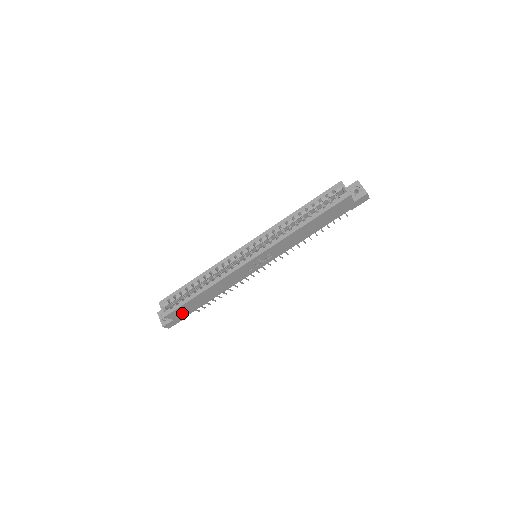
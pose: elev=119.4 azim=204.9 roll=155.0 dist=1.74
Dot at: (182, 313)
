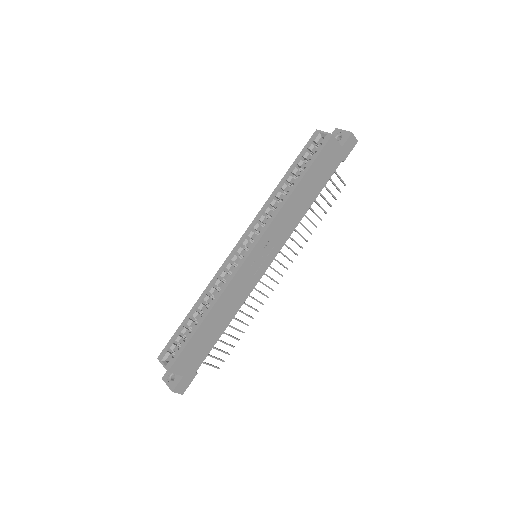
Dot at: (191, 362)
